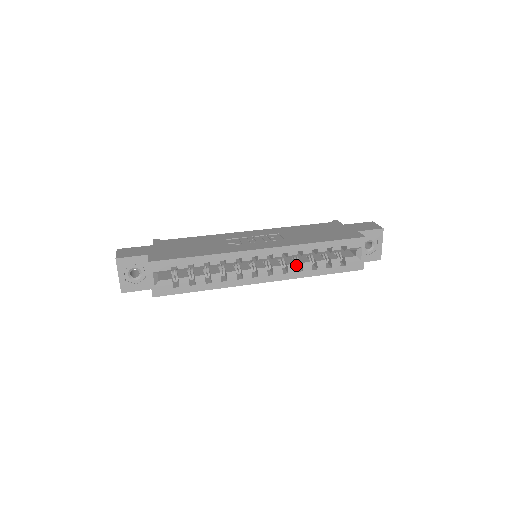
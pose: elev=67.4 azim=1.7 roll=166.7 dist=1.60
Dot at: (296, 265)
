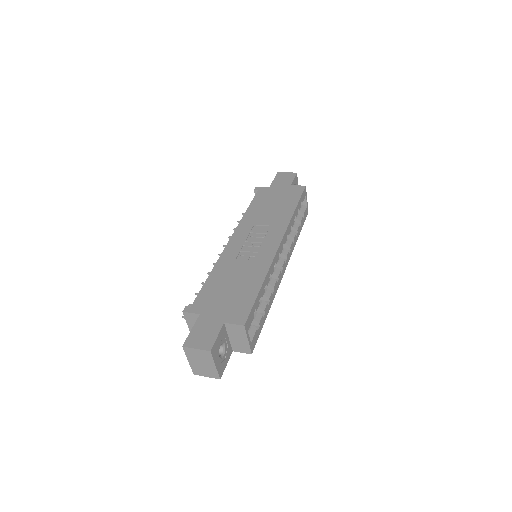
Dot at: (290, 240)
